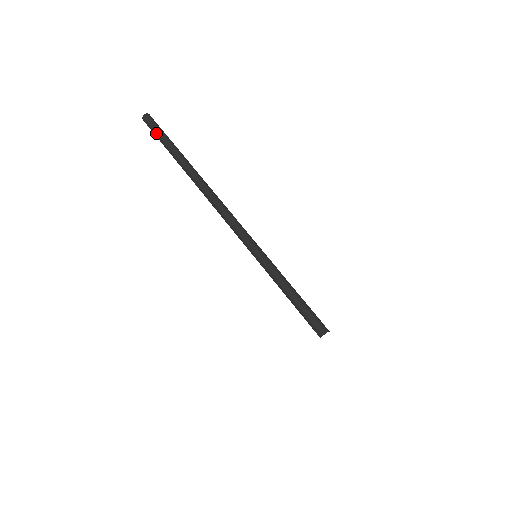
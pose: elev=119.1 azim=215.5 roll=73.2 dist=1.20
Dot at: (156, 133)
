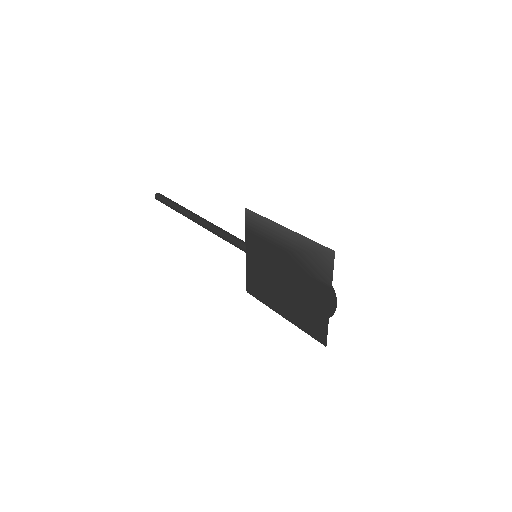
Dot at: (167, 200)
